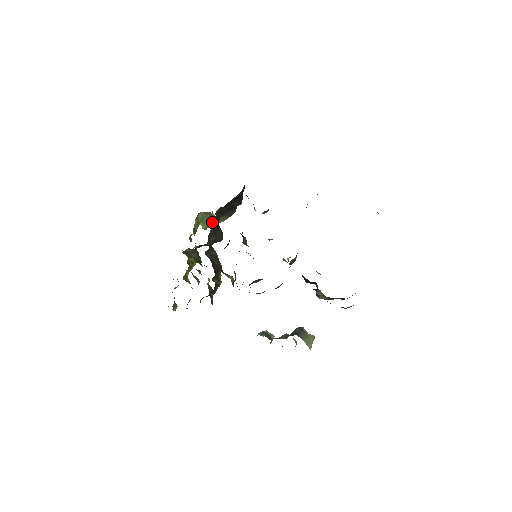
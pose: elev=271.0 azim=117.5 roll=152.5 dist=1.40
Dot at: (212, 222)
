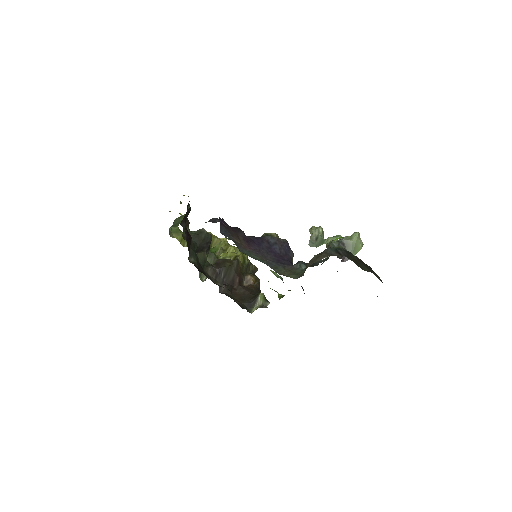
Dot at: (183, 216)
